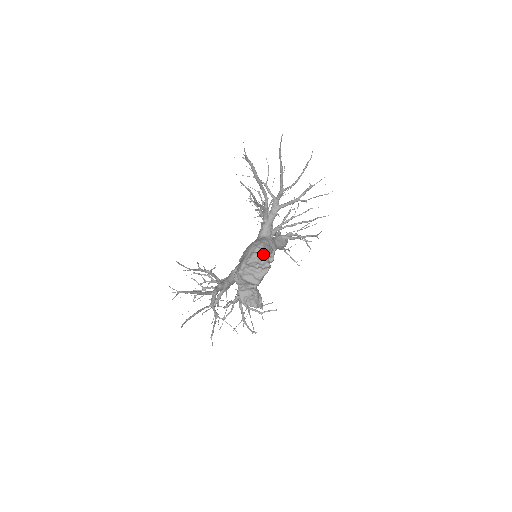
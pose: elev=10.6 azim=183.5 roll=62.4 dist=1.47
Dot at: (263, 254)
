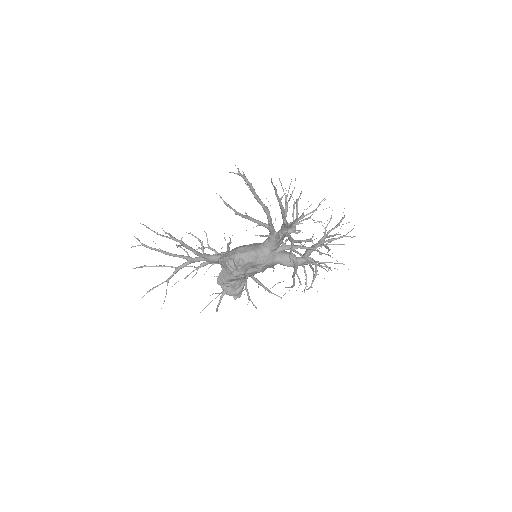
Dot at: (231, 264)
